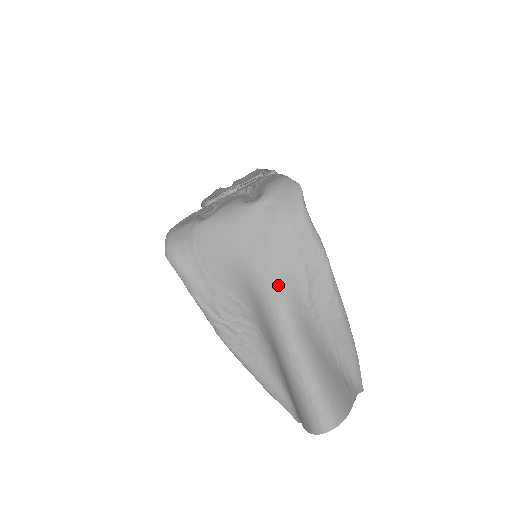
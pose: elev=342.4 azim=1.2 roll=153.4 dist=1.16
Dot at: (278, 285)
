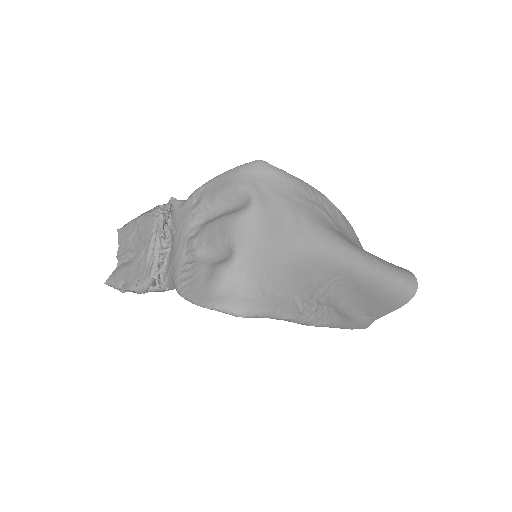
Dot at: (327, 233)
